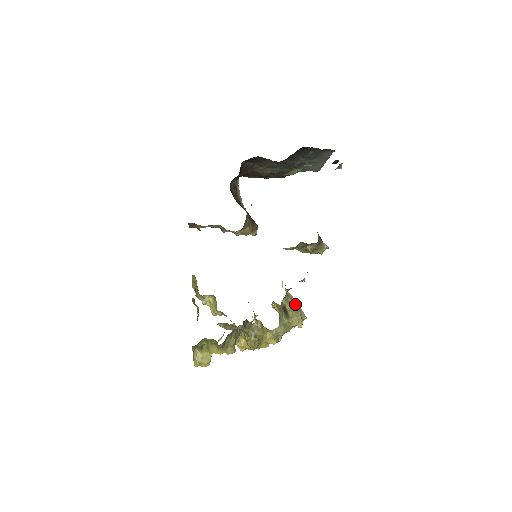
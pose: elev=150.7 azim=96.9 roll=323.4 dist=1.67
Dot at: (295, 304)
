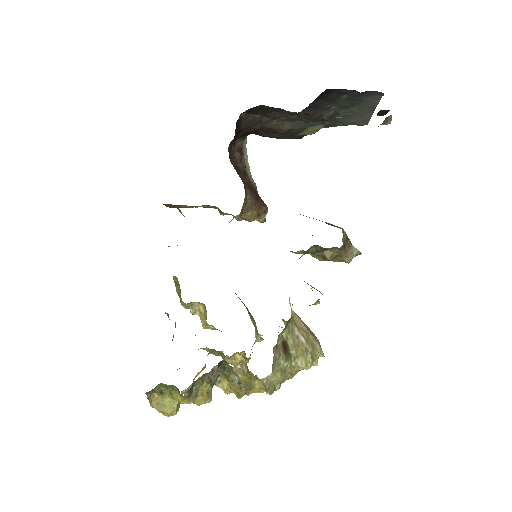
Dot at: (304, 336)
